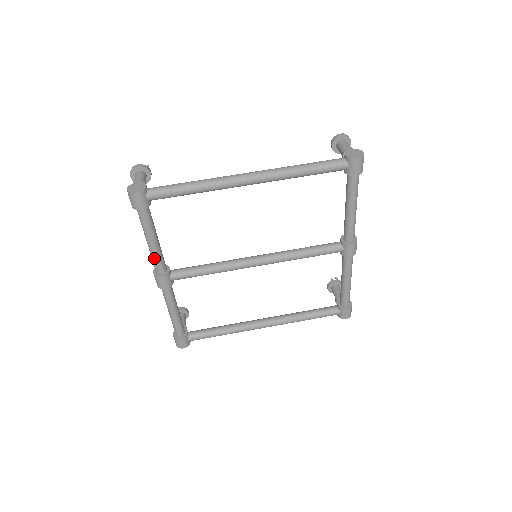
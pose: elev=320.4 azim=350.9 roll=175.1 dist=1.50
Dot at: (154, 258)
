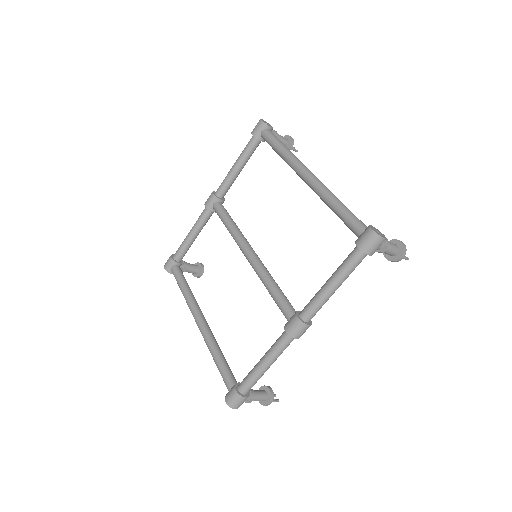
Dot at: (225, 179)
